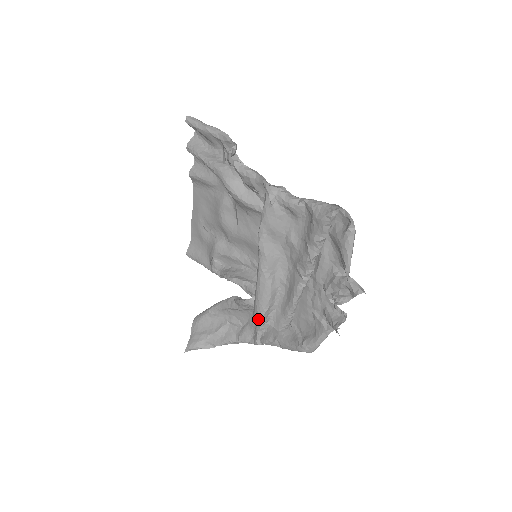
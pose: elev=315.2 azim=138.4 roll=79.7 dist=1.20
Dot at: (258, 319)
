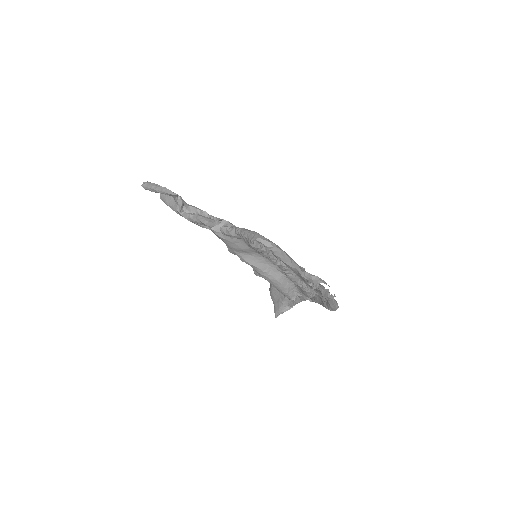
Dot at: (288, 298)
